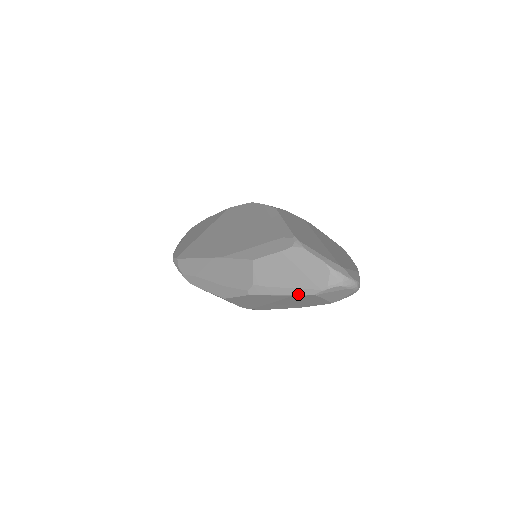
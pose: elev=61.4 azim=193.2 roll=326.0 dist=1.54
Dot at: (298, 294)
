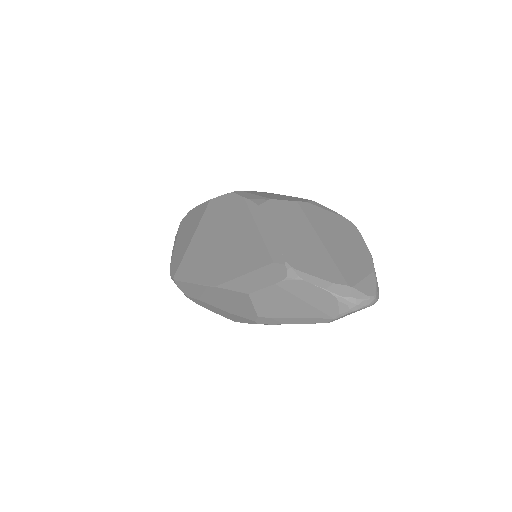
Dot at: (309, 323)
